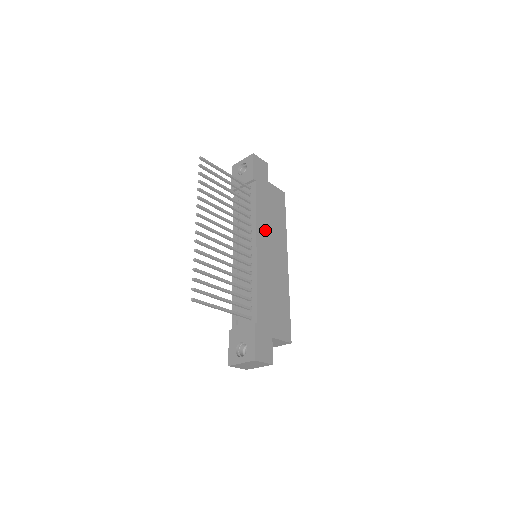
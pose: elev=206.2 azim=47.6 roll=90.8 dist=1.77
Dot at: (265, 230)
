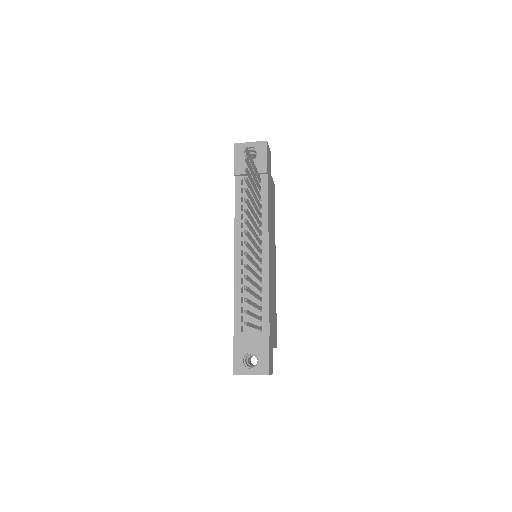
Dot at: (270, 231)
